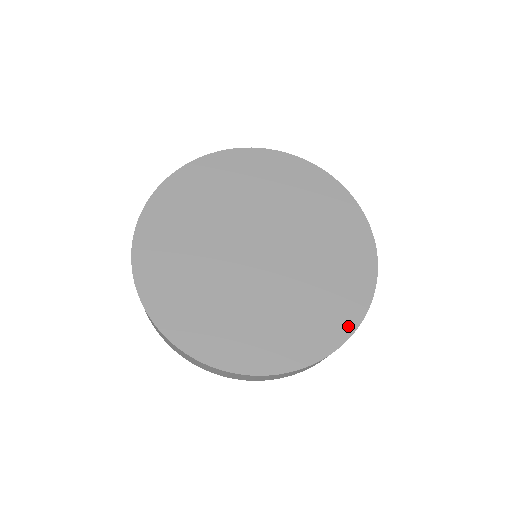
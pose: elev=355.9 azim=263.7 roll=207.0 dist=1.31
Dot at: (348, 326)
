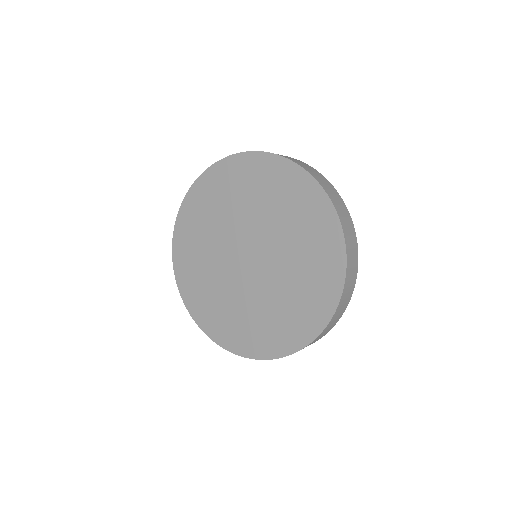
Dot at: (281, 350)
